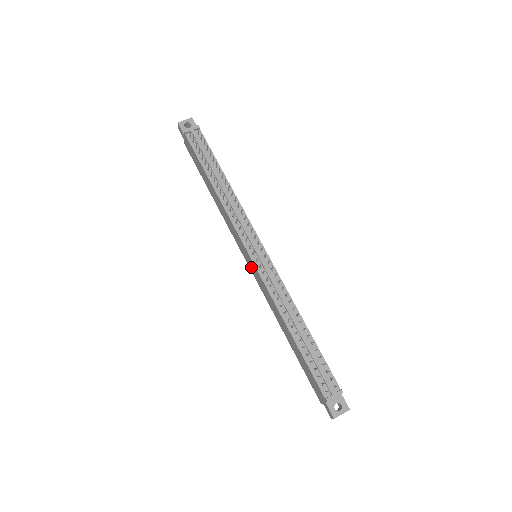
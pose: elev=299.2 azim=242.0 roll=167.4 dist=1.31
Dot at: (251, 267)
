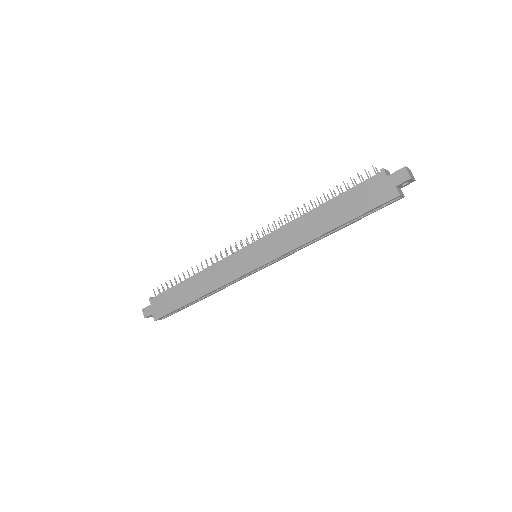
Dot at: (259, 258)
